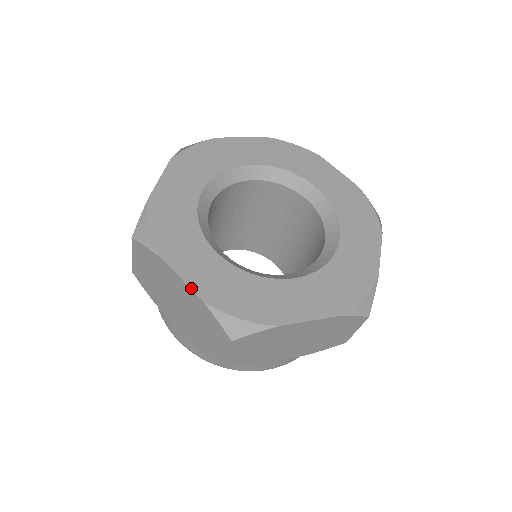
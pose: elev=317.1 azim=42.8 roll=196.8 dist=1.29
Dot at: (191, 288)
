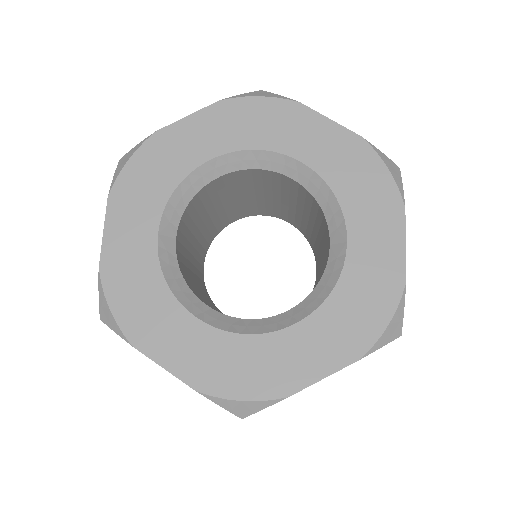
Dot at: (102, 248)
